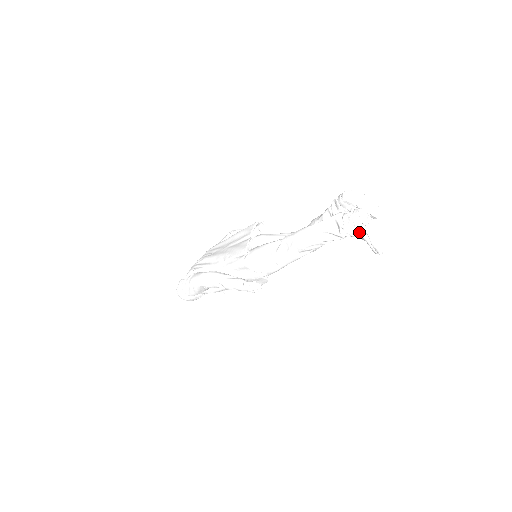
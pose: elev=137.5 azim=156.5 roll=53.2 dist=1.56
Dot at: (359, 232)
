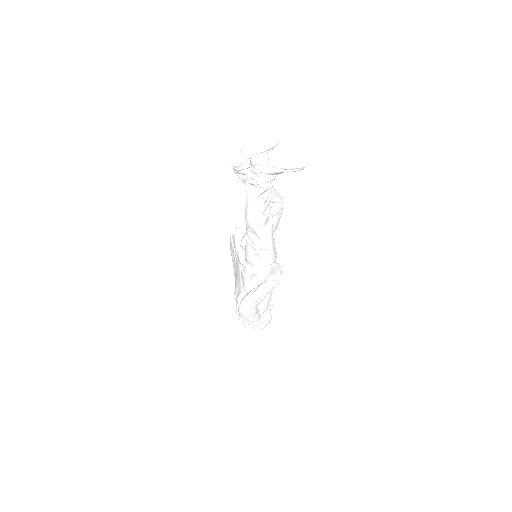
Dot at: (271, 173)
